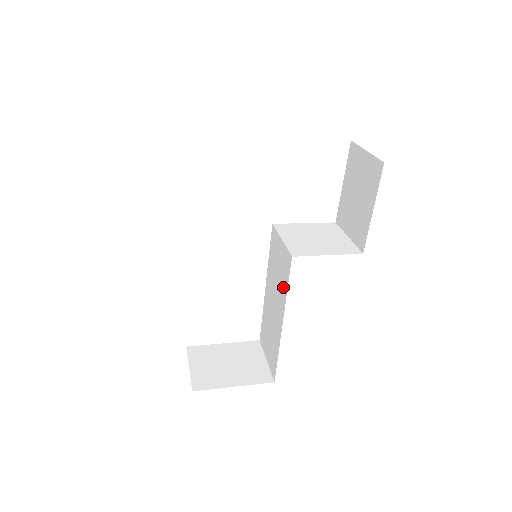
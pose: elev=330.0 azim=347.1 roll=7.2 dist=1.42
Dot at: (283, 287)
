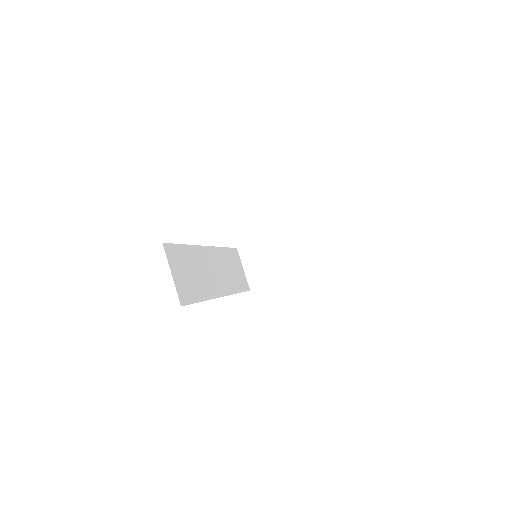
Dot at: occluded
